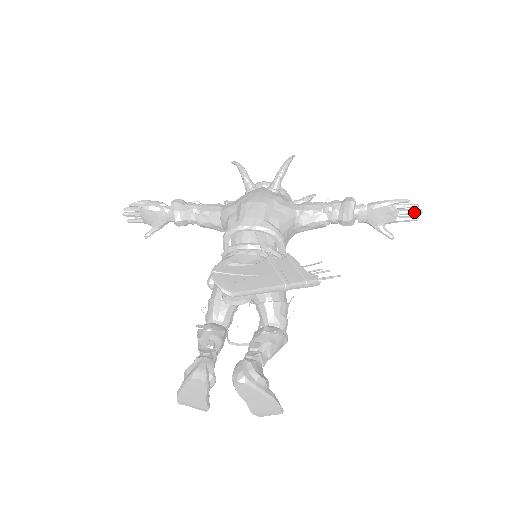
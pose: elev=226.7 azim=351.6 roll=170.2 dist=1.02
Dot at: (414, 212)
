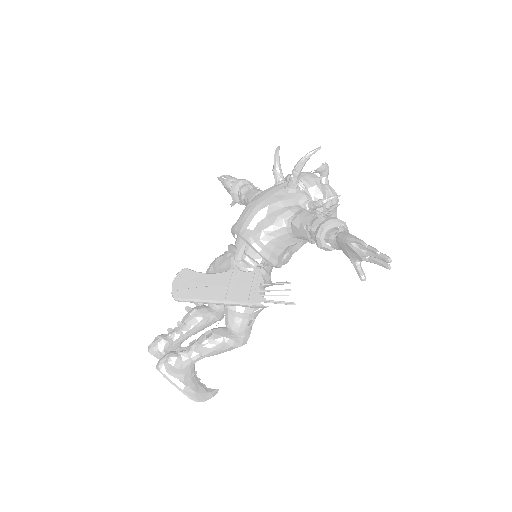
Dot at: (381, 258)
